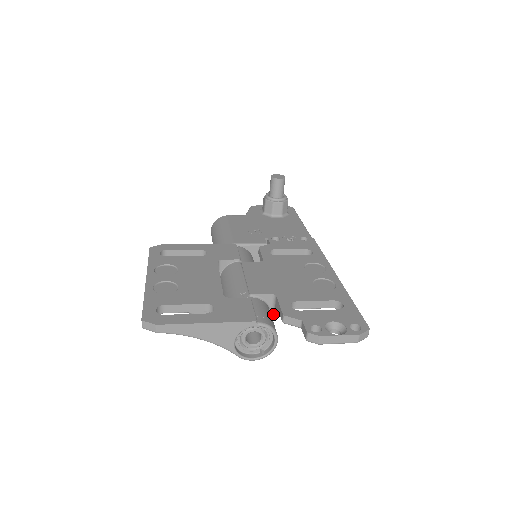
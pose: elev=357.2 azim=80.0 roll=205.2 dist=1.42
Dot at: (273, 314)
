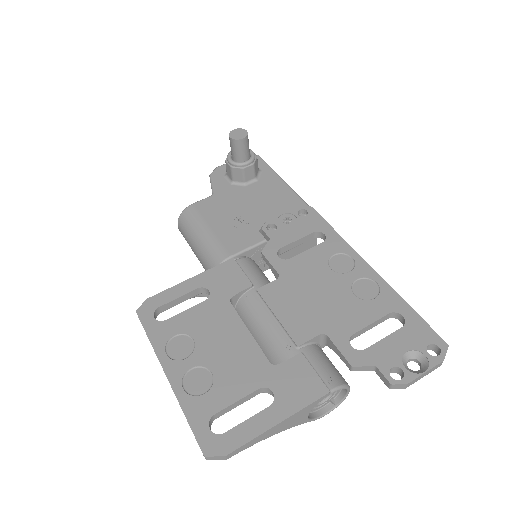
Dot at: (322, 346)
